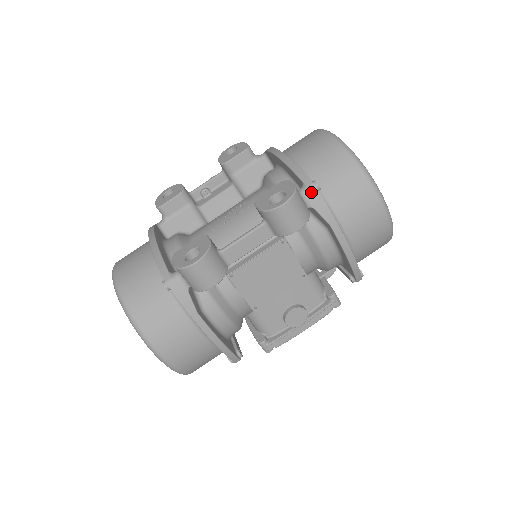
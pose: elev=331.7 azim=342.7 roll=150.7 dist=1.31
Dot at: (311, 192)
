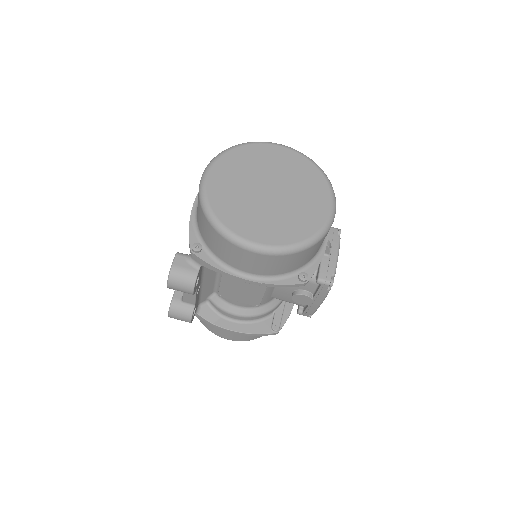
Dot at: (193, 256)
